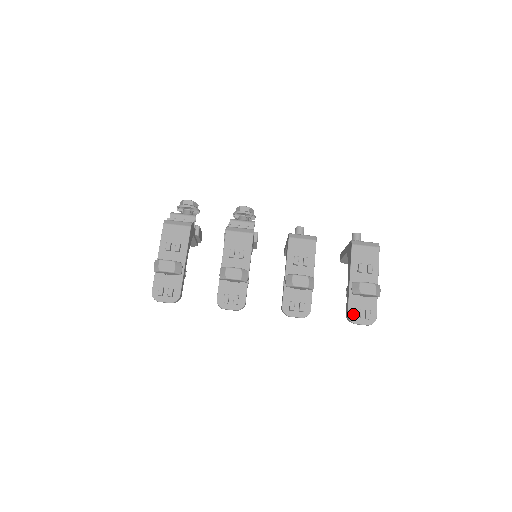
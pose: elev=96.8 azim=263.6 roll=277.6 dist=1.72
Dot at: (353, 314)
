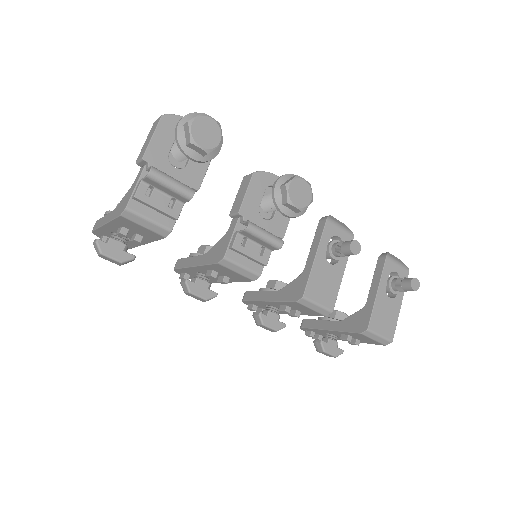
Dot at: (306, 330)
